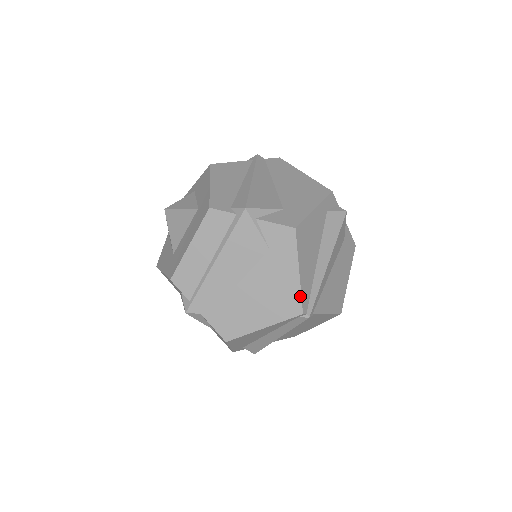
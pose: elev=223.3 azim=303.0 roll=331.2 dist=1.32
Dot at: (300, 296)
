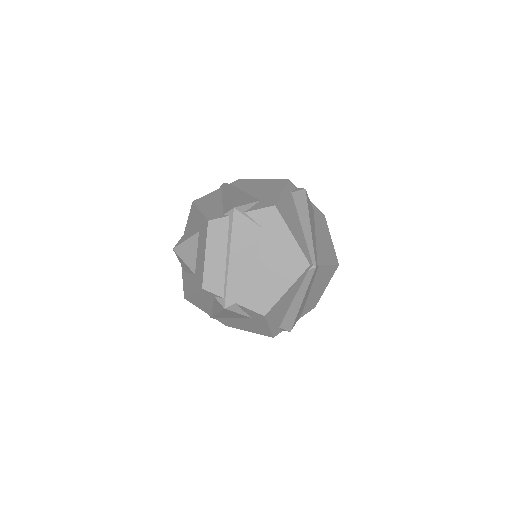
Dot at: (302, 253)
